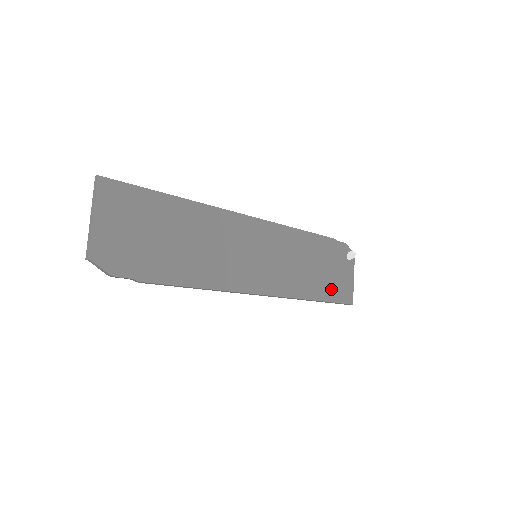
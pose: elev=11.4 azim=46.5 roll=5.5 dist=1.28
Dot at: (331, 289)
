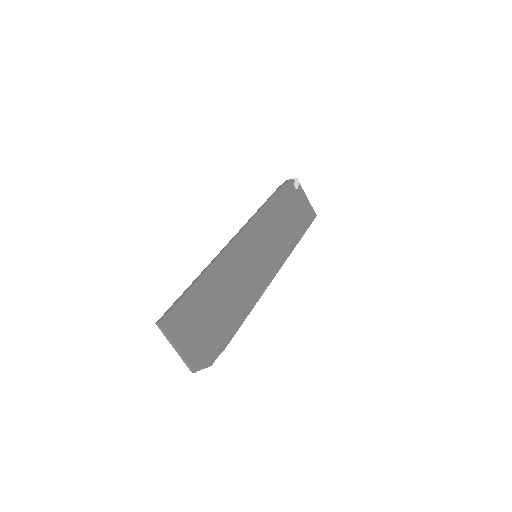
Dot at: (301, 222)
